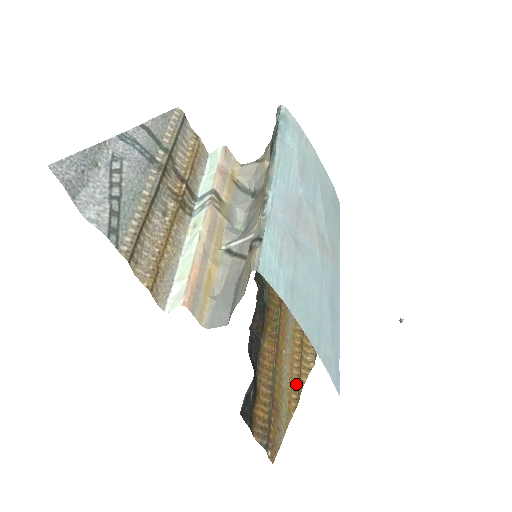
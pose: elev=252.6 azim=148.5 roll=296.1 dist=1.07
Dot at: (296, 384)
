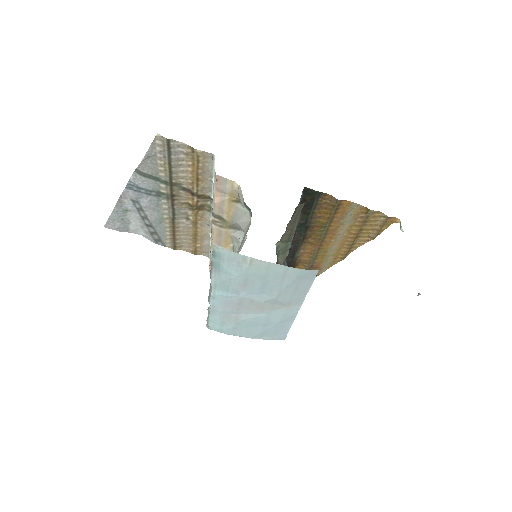
Dot at: (344, 251)
